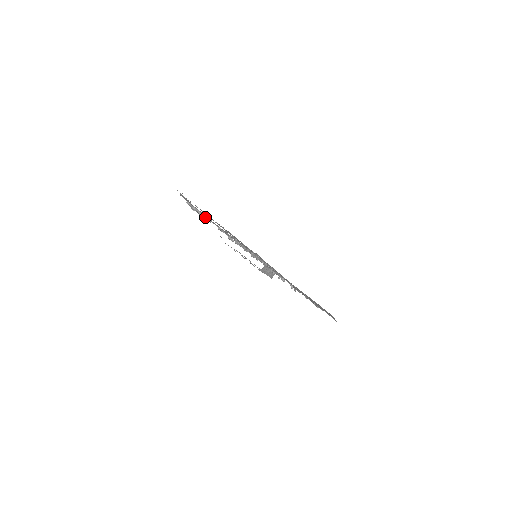
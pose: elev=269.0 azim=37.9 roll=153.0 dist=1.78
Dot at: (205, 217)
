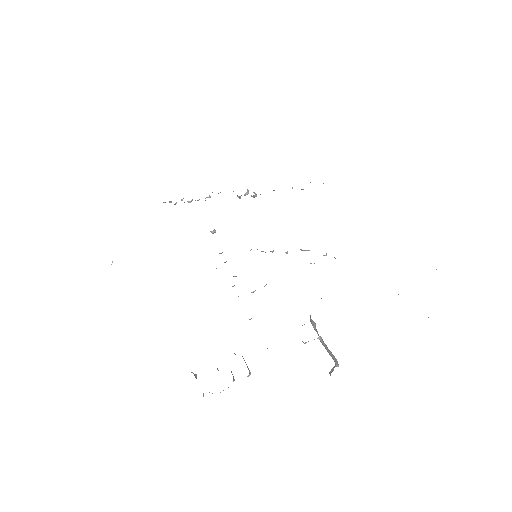
Dot at: (249, 375)
